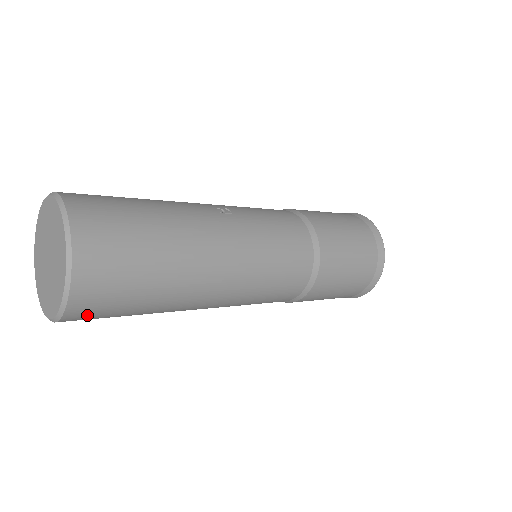
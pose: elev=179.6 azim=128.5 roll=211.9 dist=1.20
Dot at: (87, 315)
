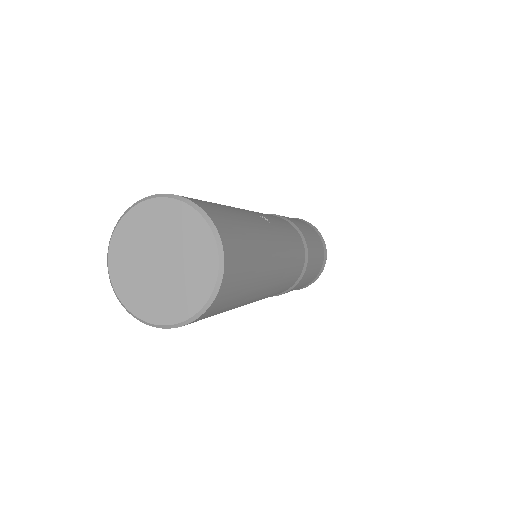
Dot at: occluded
